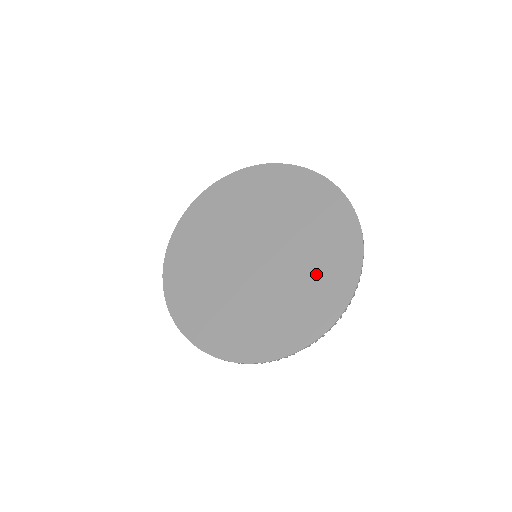
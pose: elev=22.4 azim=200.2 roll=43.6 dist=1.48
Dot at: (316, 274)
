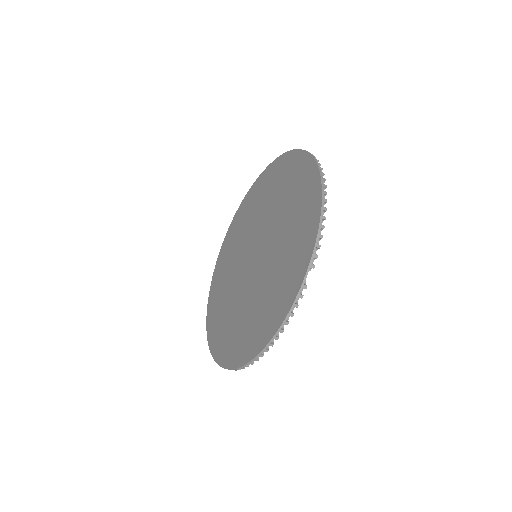
Dot at: (293, 214)
